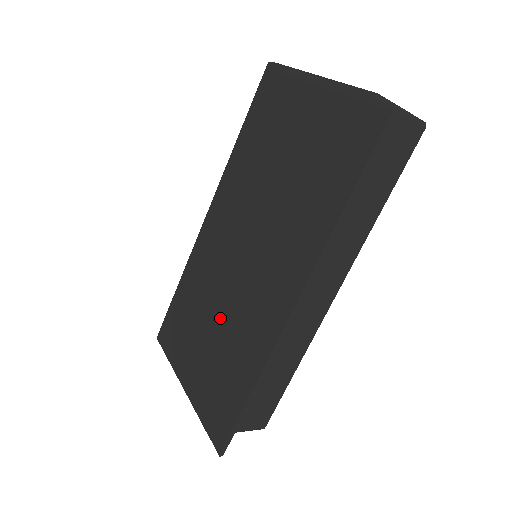
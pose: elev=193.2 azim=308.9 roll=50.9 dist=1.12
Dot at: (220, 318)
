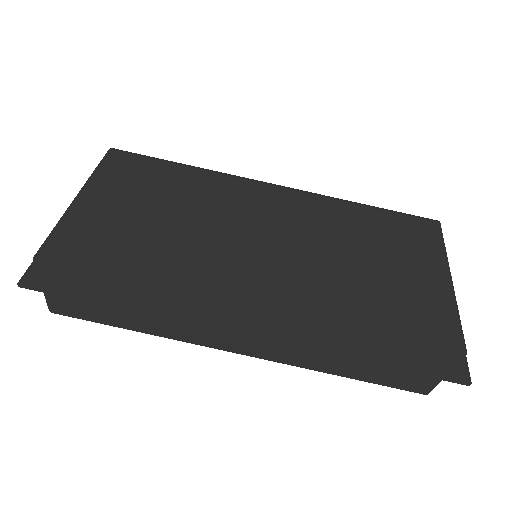
Dot at: (182, 235)
